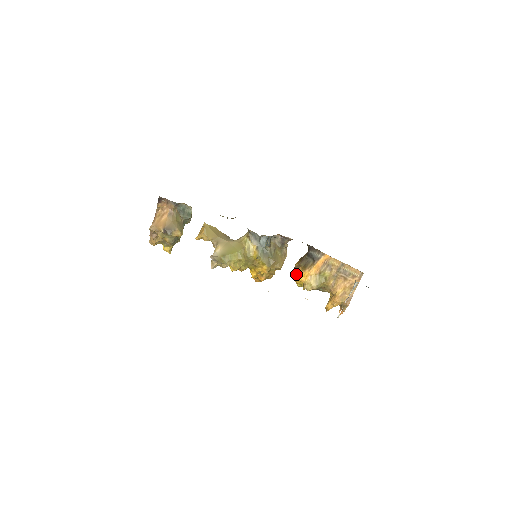
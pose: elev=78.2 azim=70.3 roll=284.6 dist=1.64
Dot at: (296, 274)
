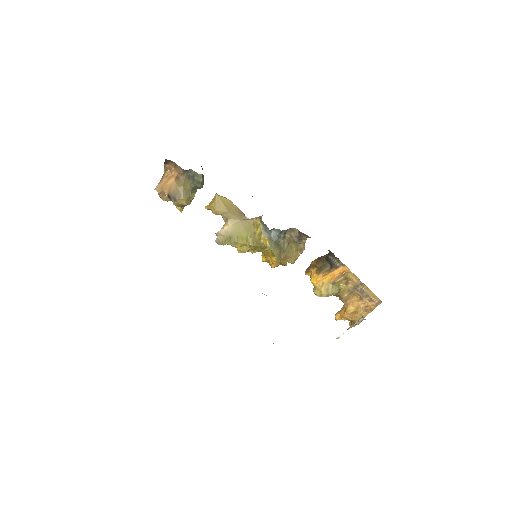
Dot at: (310, 272)
